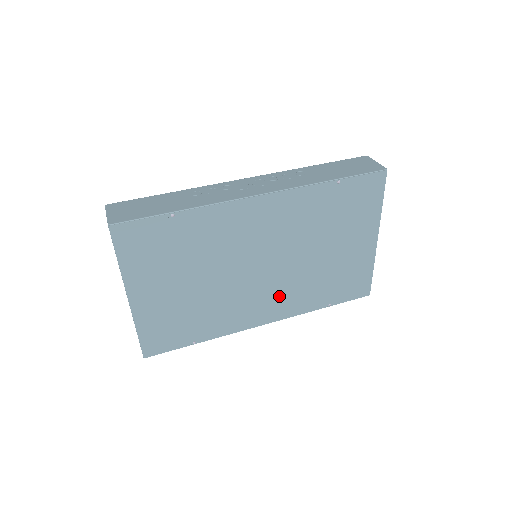
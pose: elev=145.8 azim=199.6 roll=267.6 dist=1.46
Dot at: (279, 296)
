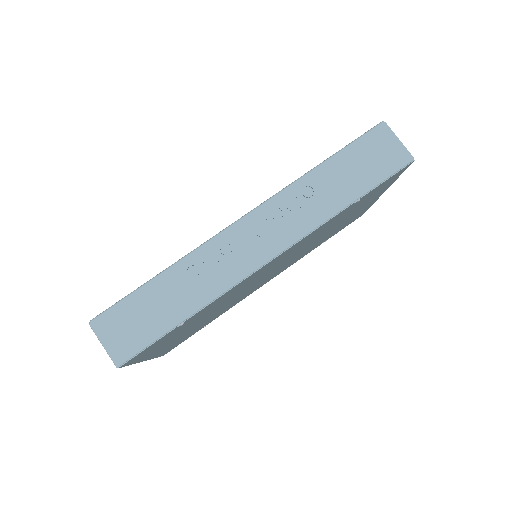
Dot at: (281, 269)
